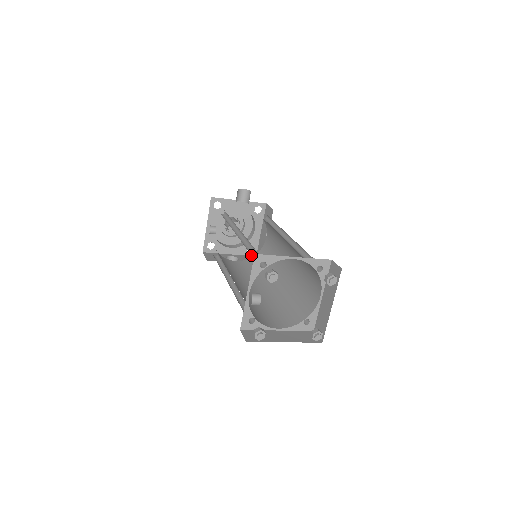
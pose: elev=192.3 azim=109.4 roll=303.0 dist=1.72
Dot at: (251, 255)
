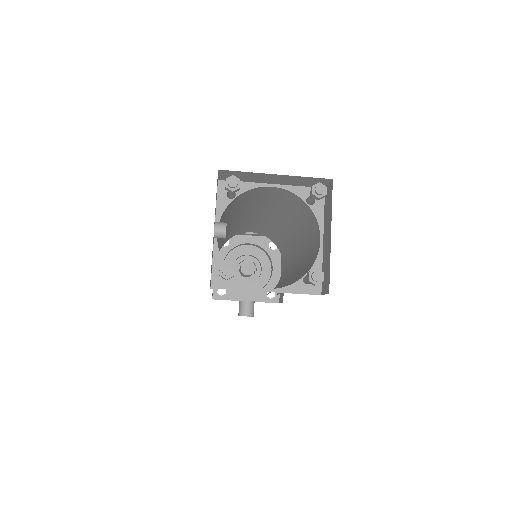
Dot at: (272, 302)
